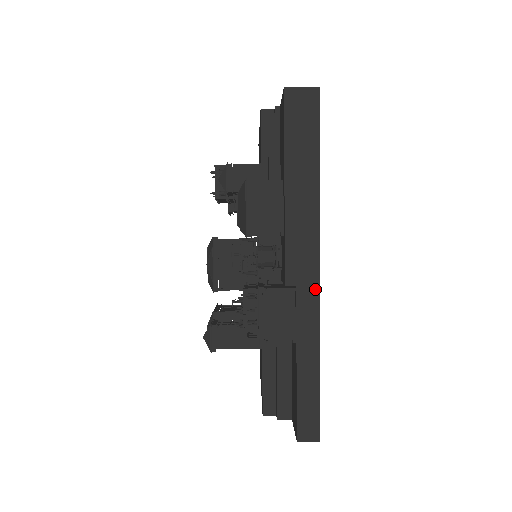
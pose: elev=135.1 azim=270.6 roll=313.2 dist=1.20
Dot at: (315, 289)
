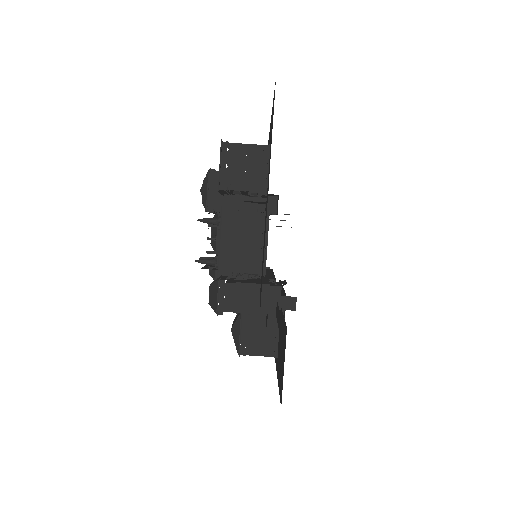
Dot at: occluded
